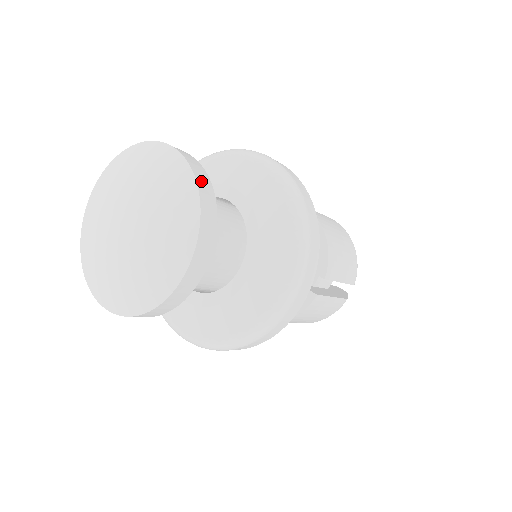
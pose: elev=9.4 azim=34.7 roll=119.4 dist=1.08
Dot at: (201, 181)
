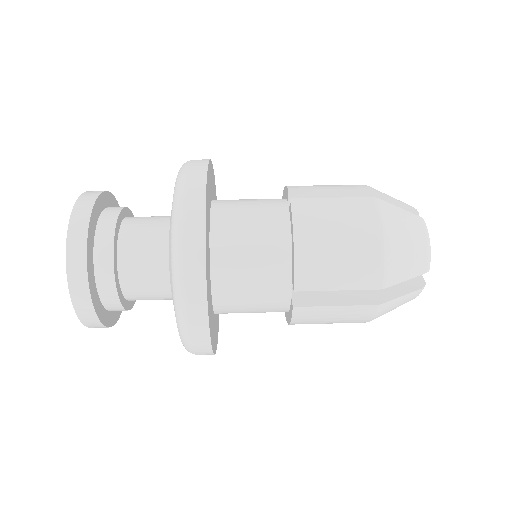
Dot at: (93, 327)
